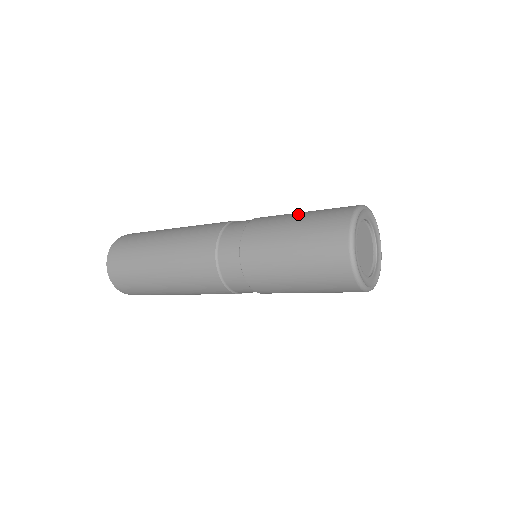
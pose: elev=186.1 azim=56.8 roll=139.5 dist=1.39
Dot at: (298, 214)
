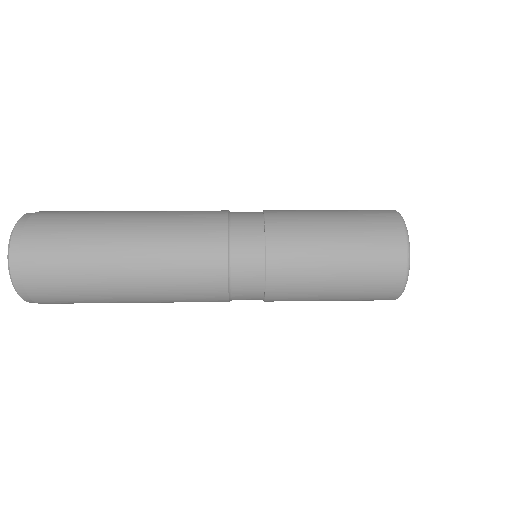
Dot at: occluded
